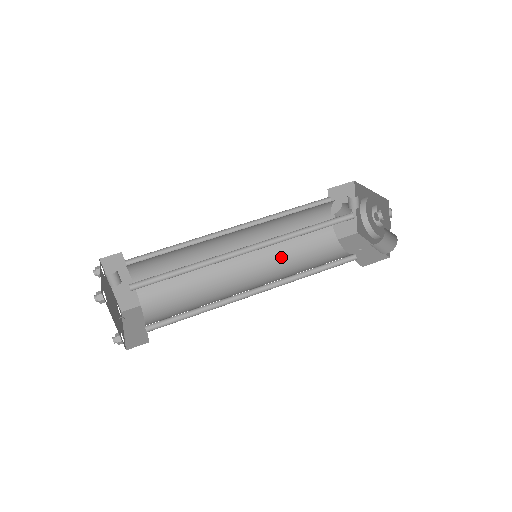
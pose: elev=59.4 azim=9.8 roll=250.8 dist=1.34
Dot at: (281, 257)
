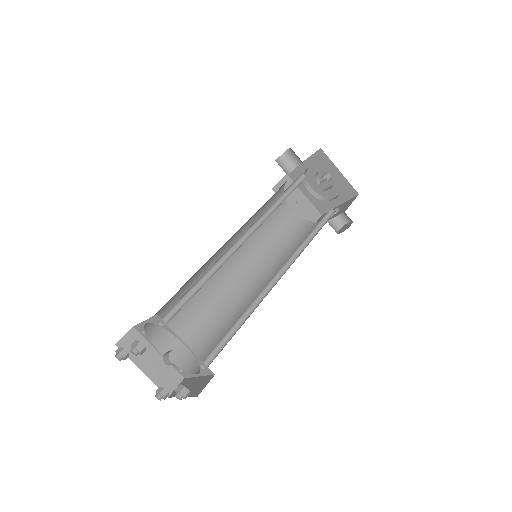
Dot at: occluded
